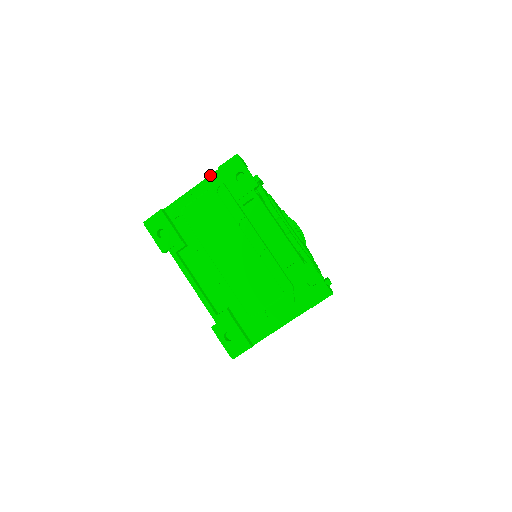
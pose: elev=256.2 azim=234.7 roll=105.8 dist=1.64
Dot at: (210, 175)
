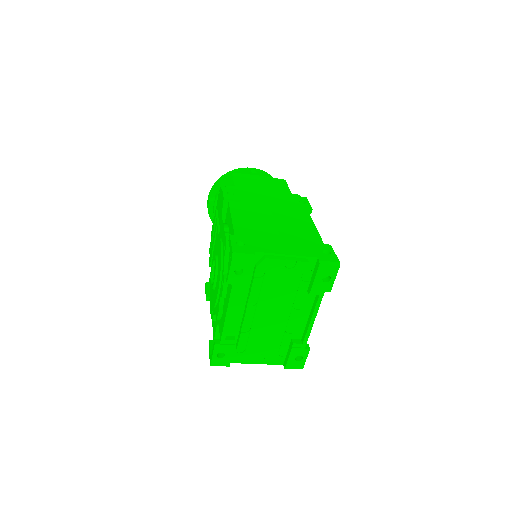
Dot at: (308, 257)
